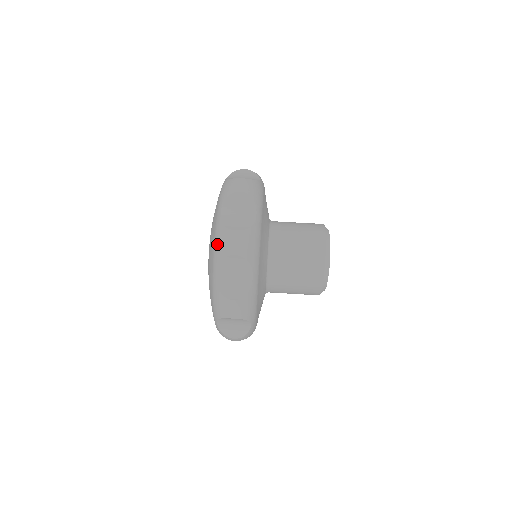
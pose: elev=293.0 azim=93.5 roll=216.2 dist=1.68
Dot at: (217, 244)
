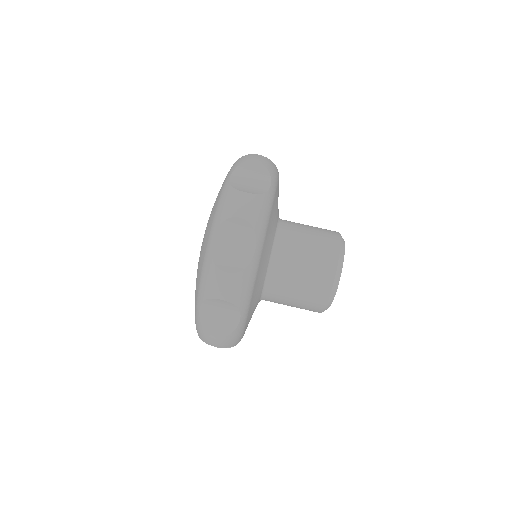
Dot at: (220, 206)
